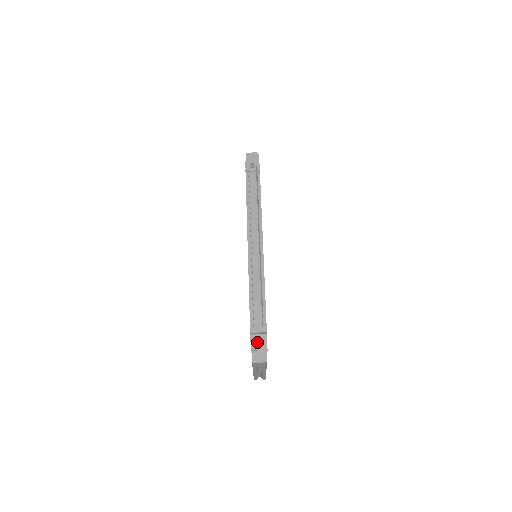
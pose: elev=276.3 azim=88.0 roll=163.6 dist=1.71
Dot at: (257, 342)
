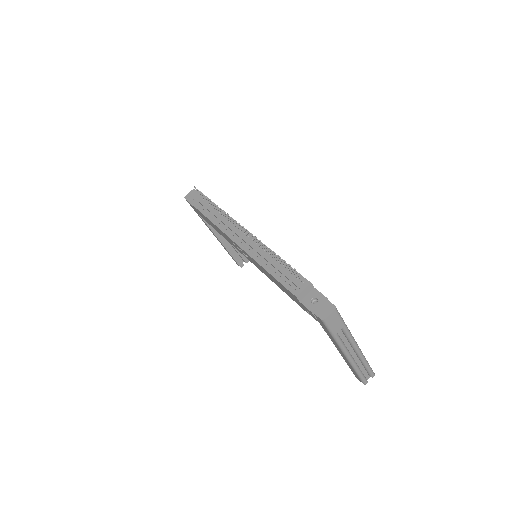
Dot at: (312, 303)
